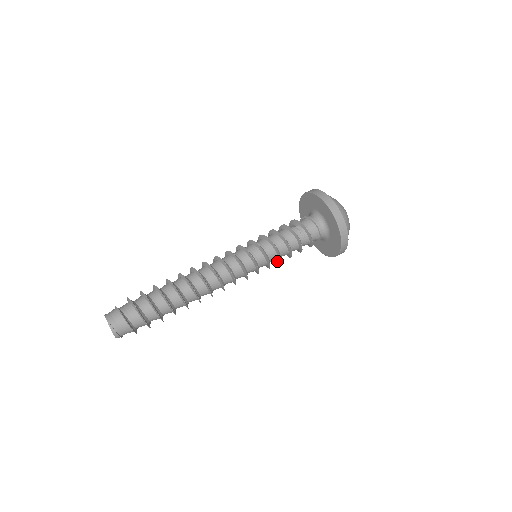
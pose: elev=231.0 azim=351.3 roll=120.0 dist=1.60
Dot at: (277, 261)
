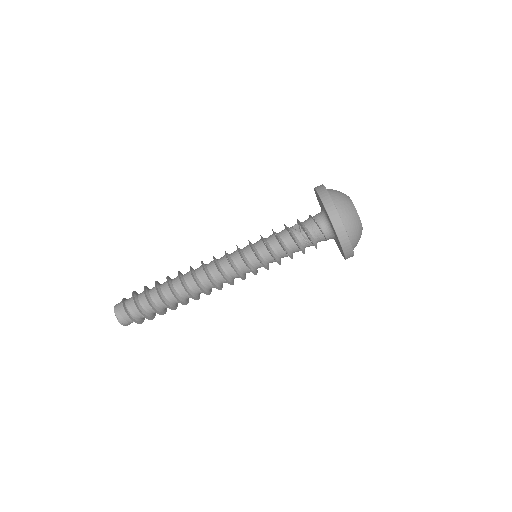
Dot at: occluded
